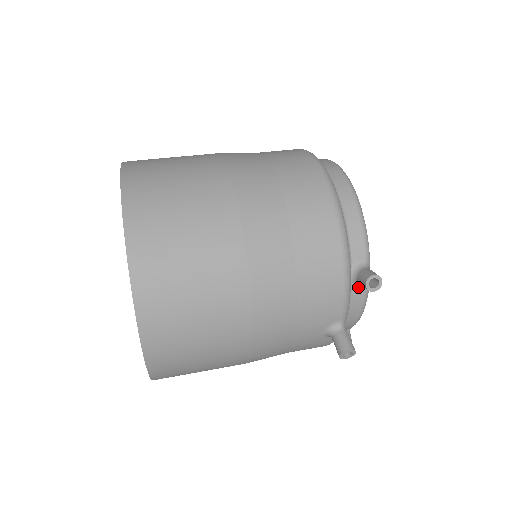
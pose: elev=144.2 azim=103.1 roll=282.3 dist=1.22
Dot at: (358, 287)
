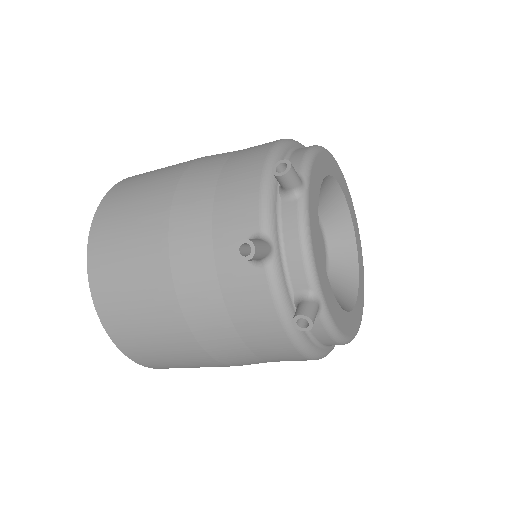
Dot at: (289, 201)
